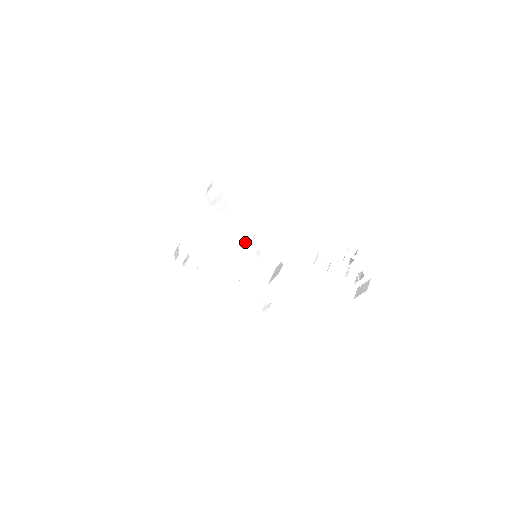
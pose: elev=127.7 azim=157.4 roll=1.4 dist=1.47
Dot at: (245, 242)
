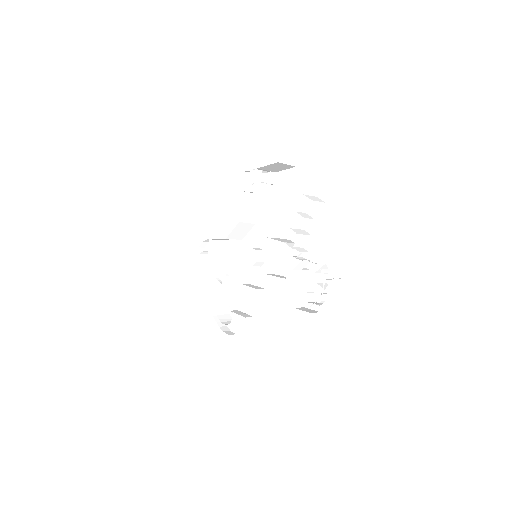
Dot at: occluded
